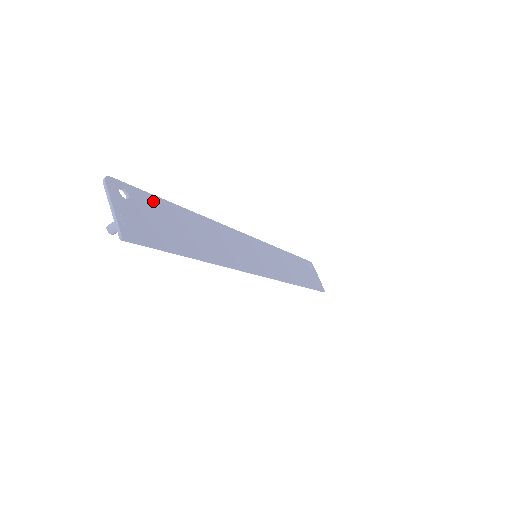
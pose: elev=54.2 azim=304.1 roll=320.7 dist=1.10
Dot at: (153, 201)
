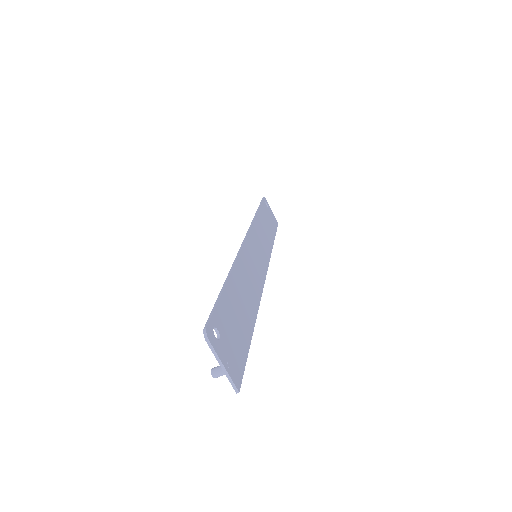
Dot at: (222, 307)
